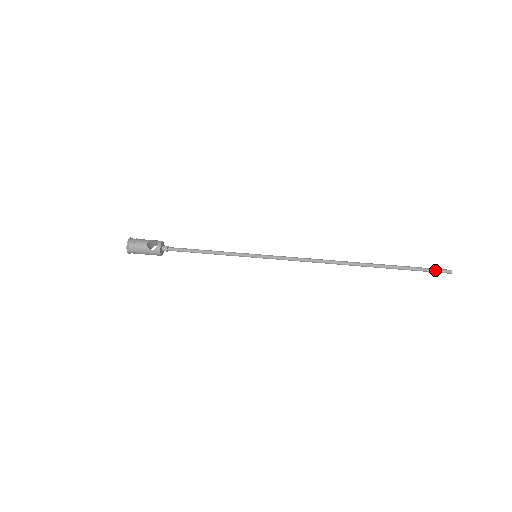
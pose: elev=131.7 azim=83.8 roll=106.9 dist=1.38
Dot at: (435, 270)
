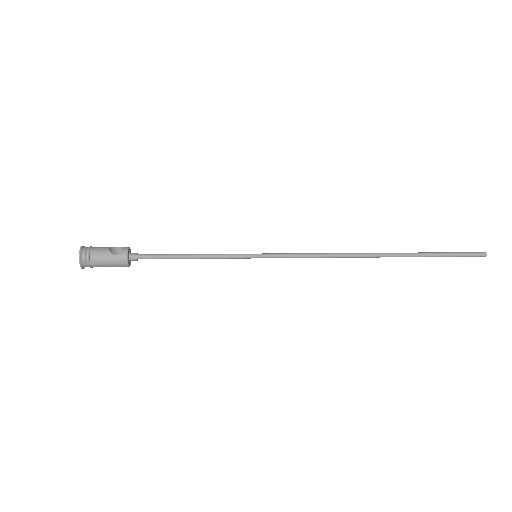
Dot at: (468, 253)
